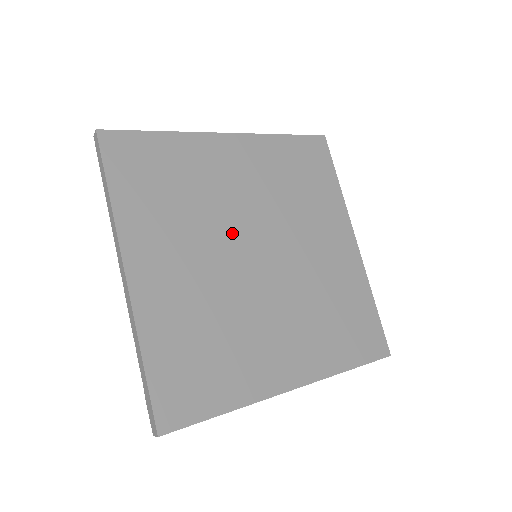
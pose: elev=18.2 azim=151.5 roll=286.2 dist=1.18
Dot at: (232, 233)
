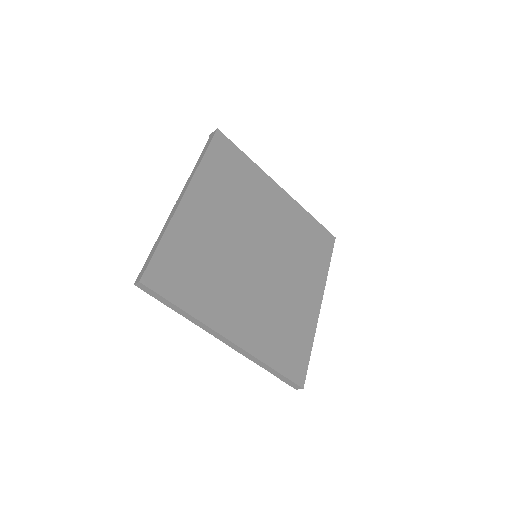
Dot at: (241, 258)
